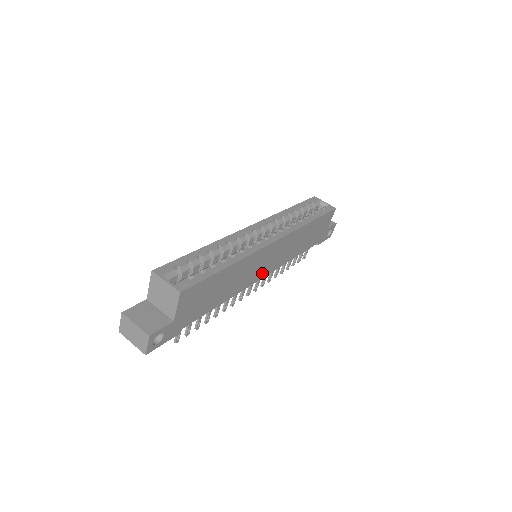
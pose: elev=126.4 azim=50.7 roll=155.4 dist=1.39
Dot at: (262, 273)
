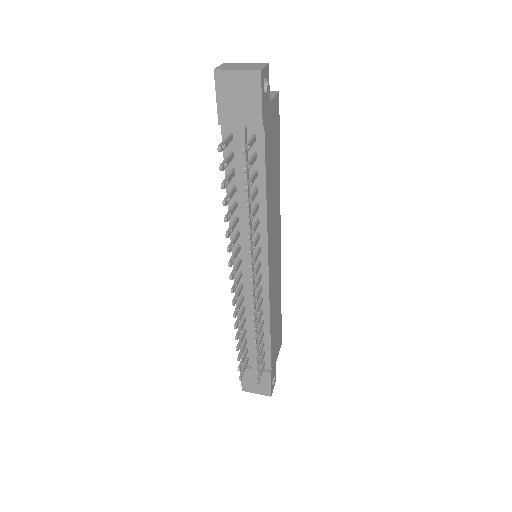
Dot at: (270, 259)
